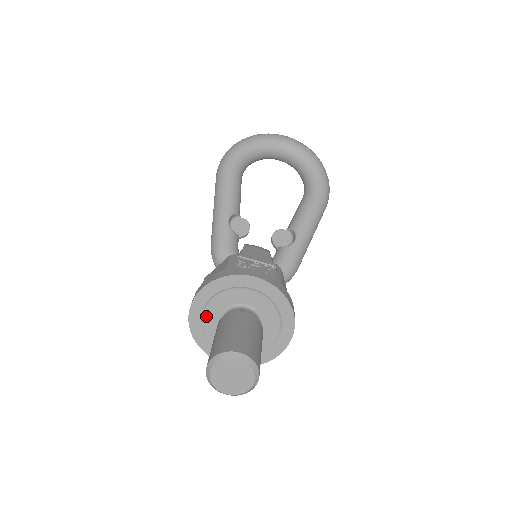
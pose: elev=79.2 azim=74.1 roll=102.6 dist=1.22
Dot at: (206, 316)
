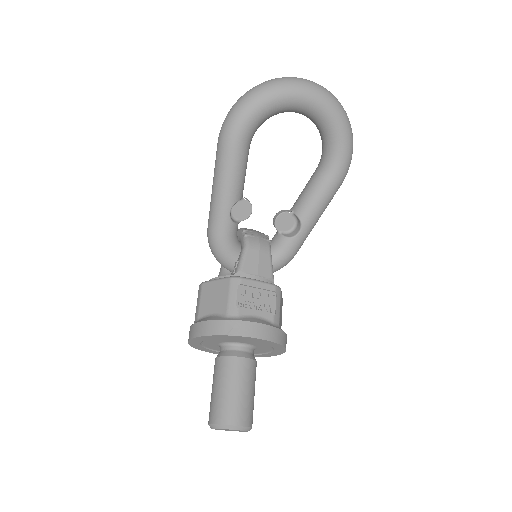
Dot at: (205, 342)
